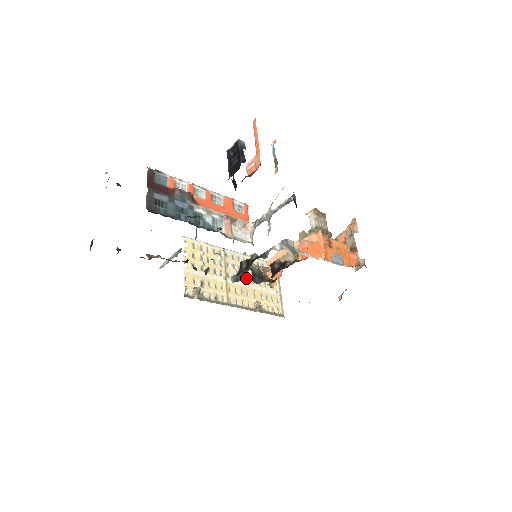
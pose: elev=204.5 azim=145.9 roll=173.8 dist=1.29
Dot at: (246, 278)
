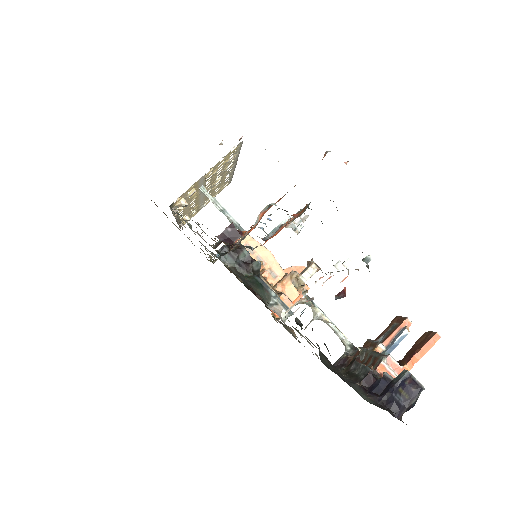
Dot at: (209, 190)
